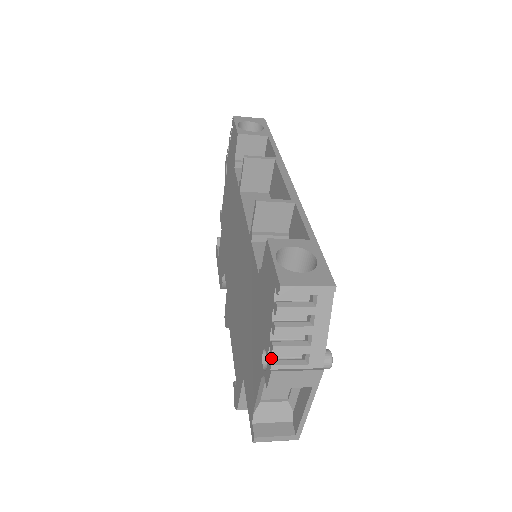
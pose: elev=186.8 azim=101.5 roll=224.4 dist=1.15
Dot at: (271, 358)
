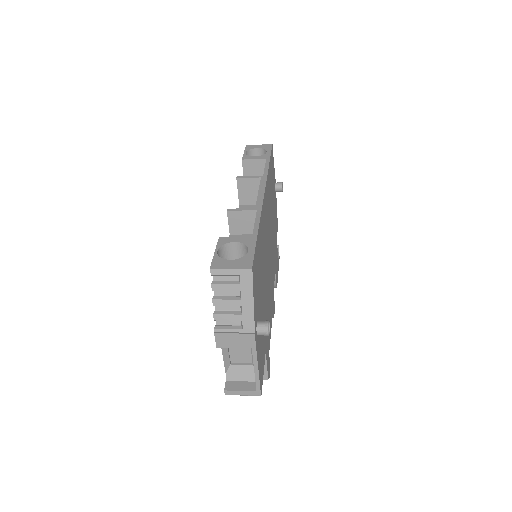
Dot at: (219, 325)
